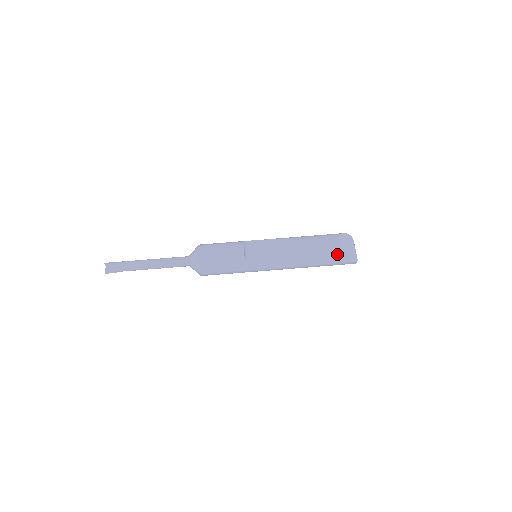
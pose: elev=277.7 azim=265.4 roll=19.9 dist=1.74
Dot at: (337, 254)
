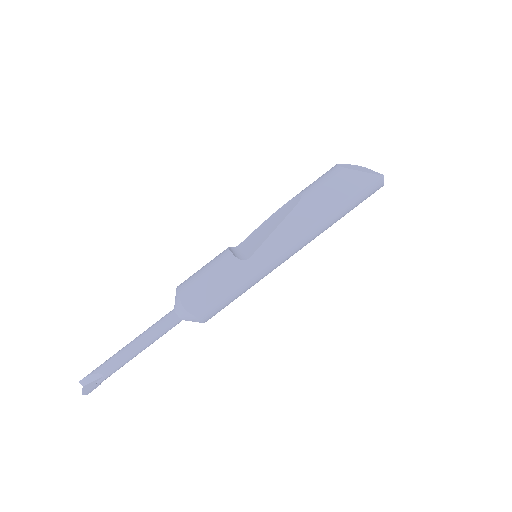
Dot at: (347, 179)
